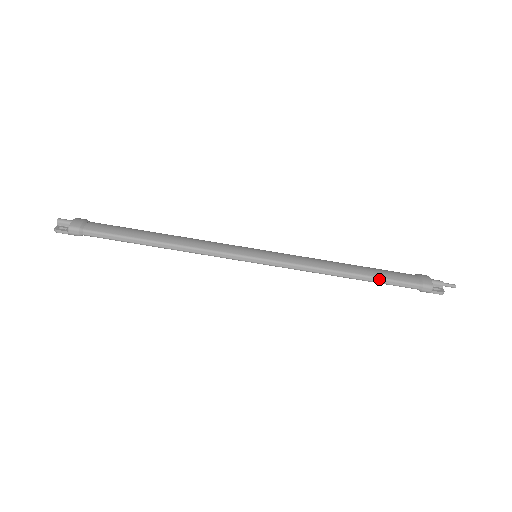
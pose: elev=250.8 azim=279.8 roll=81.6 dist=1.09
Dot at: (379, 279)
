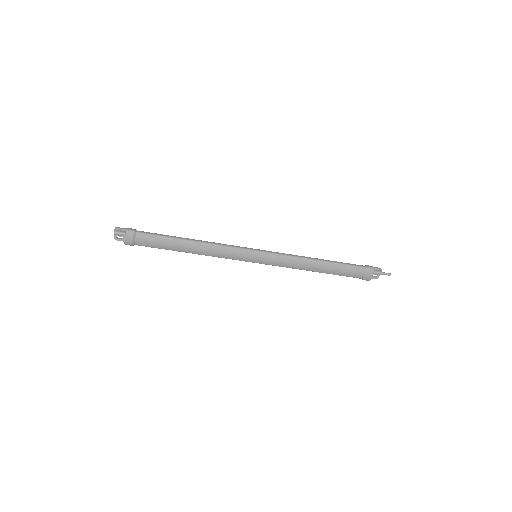
Dot at: occluded
